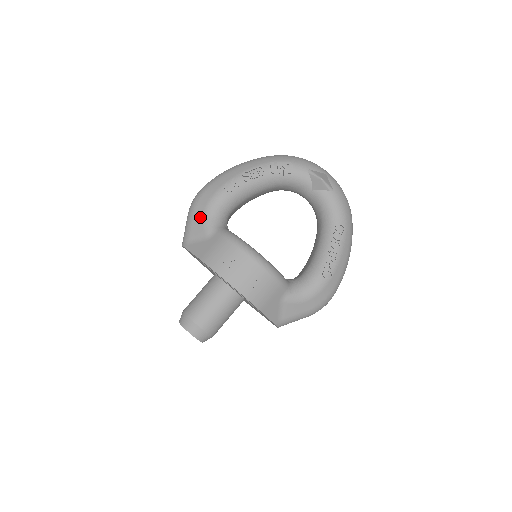
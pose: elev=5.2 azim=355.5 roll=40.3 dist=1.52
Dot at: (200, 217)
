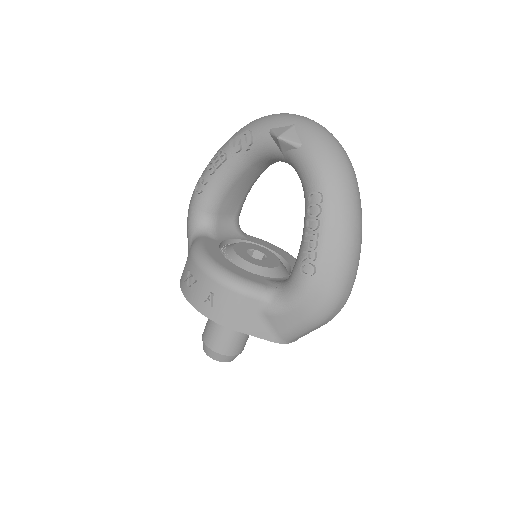
Dot at: (187, 229)
